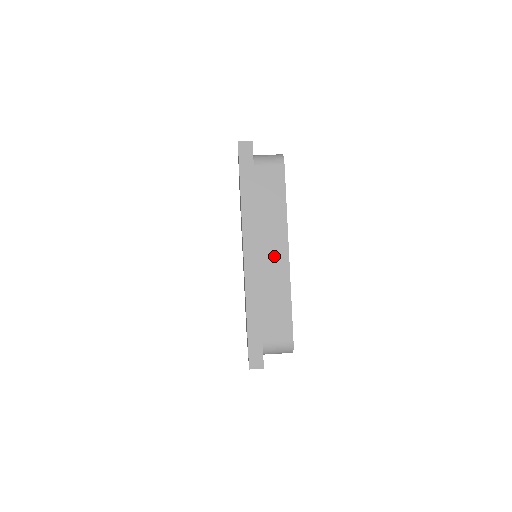
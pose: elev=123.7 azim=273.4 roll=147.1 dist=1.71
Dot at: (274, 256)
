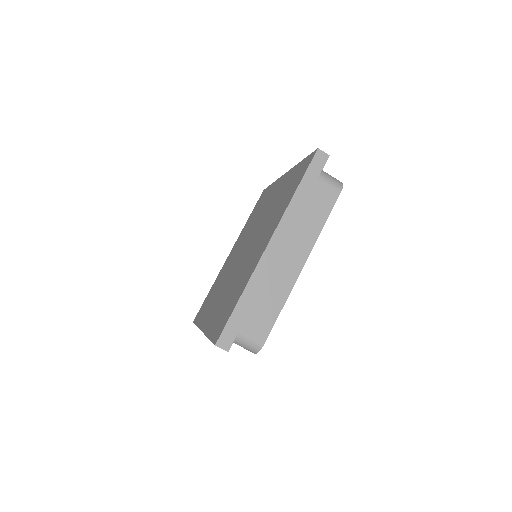
Dot at: occluded
